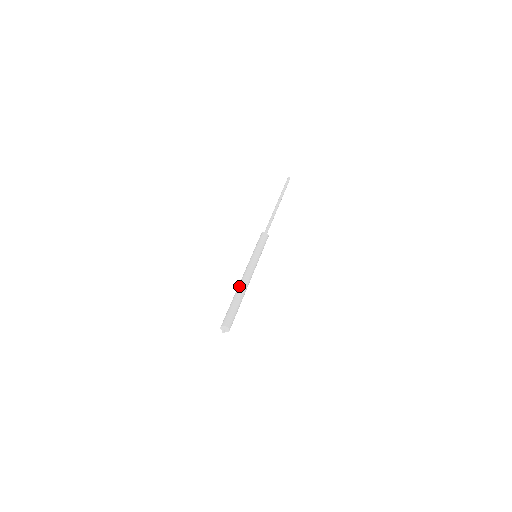
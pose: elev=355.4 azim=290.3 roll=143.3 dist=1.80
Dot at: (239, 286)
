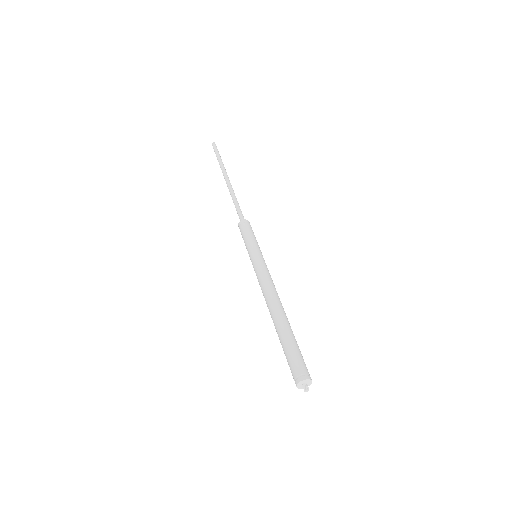
Dot at: (278, 306)
